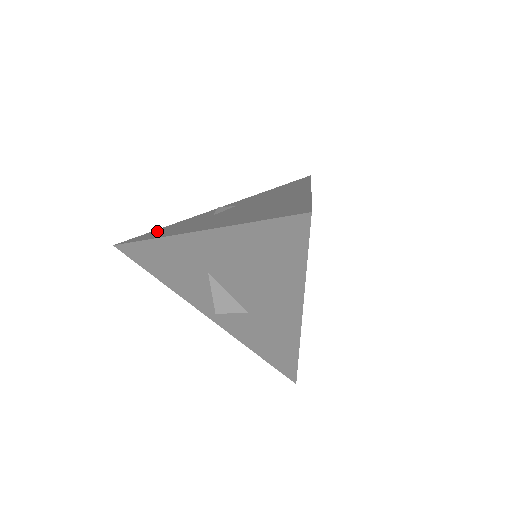
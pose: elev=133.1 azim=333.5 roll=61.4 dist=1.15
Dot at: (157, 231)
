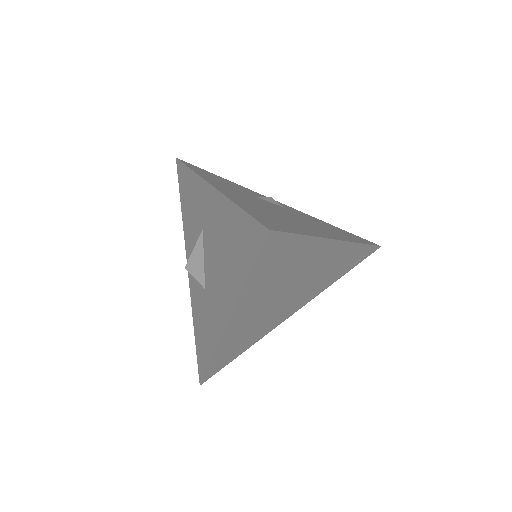
Dot at: (212, 174)
